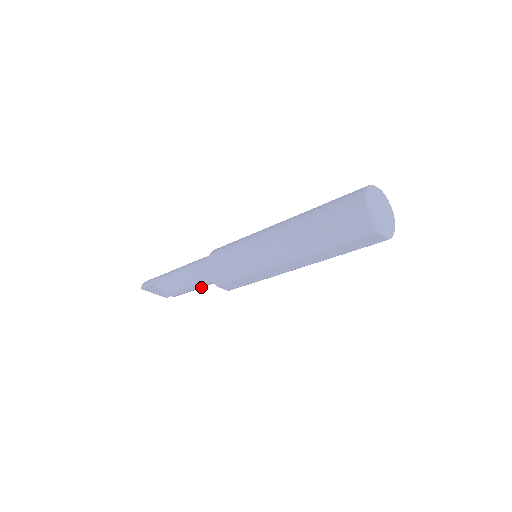
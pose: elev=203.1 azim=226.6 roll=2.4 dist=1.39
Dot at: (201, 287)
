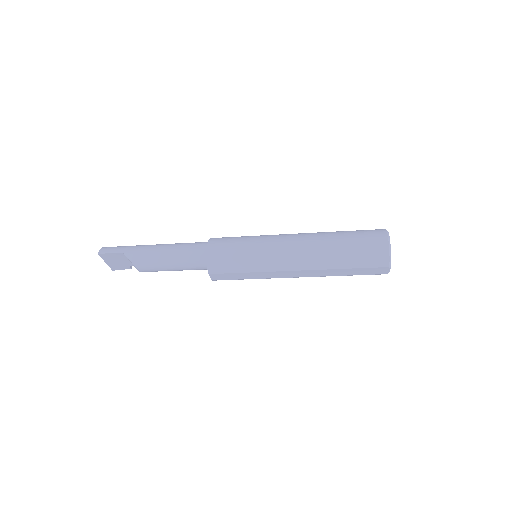
Dot at: (182, 270)
